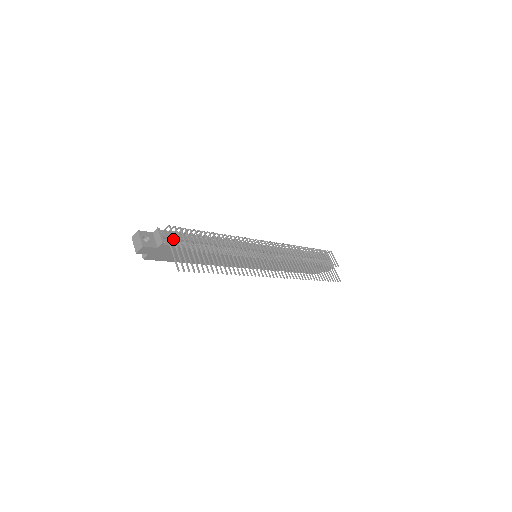
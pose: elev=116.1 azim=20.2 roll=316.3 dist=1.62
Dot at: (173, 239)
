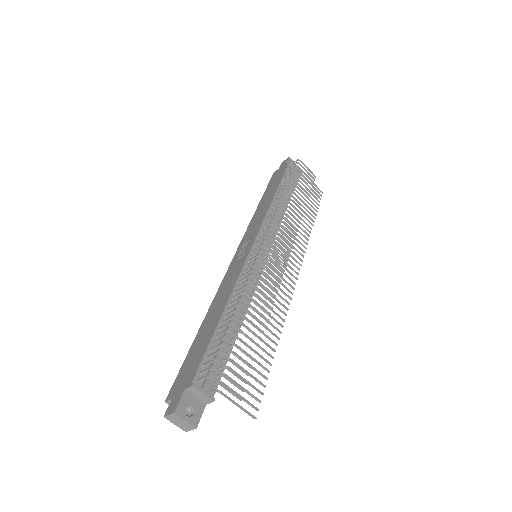
Dot at: occluded
